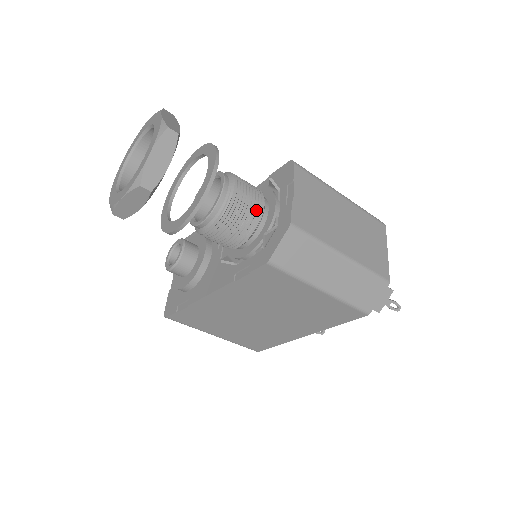
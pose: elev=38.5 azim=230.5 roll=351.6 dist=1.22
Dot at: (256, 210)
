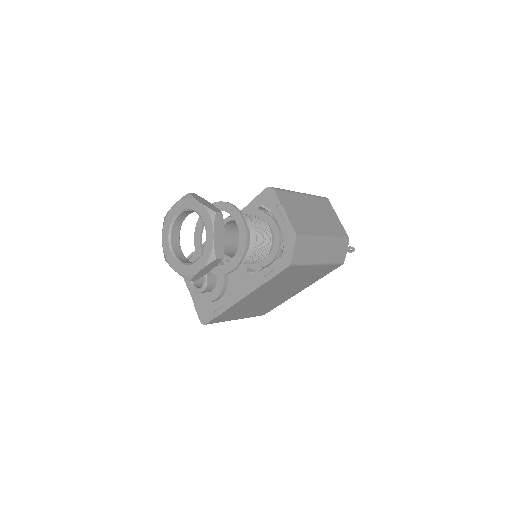
Dot at: (268, 234)
